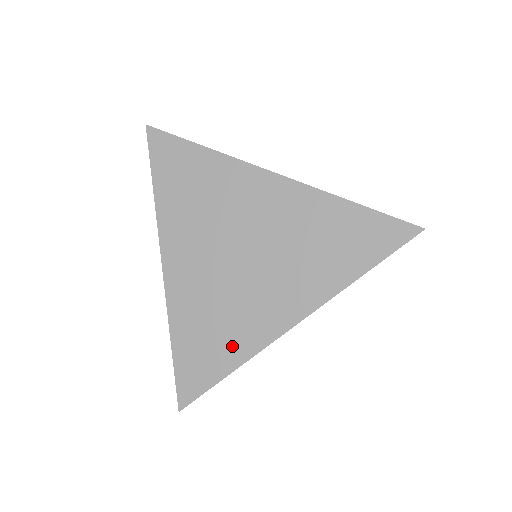
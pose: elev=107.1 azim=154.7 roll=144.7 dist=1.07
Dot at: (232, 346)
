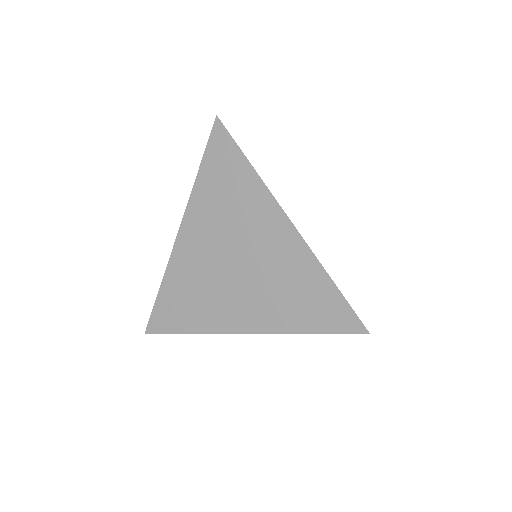
Dot at: (197, 318)
